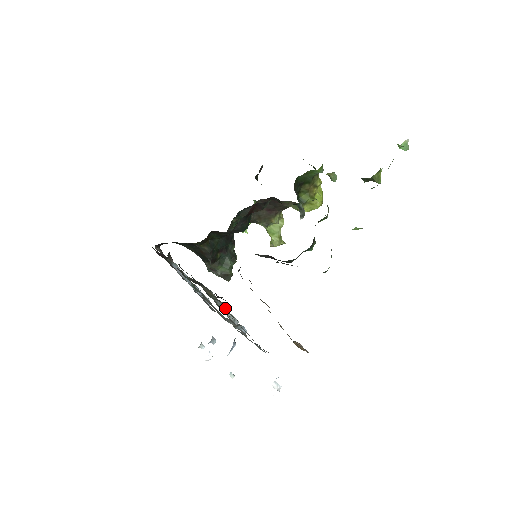
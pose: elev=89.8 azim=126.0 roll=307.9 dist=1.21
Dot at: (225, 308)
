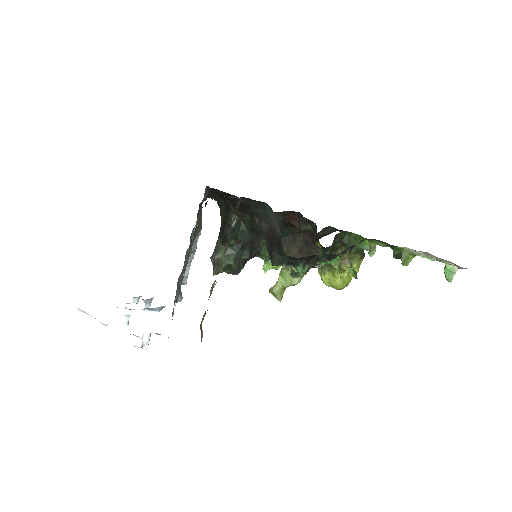
Dot at: (197, 228)
